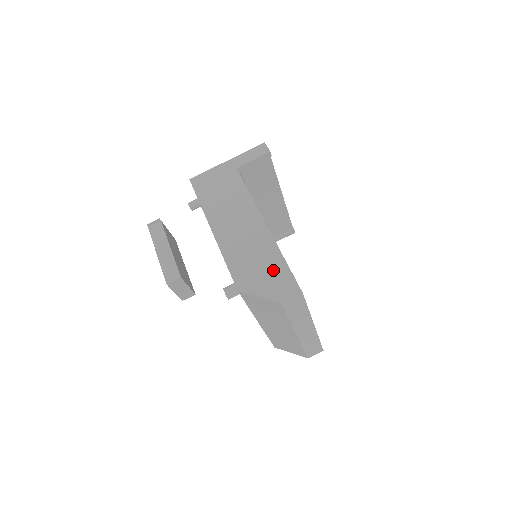
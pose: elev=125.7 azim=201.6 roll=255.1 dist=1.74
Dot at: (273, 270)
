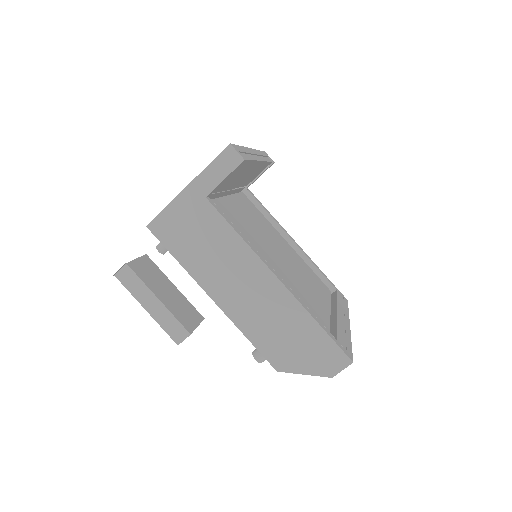
Dot at: (310, 341)
